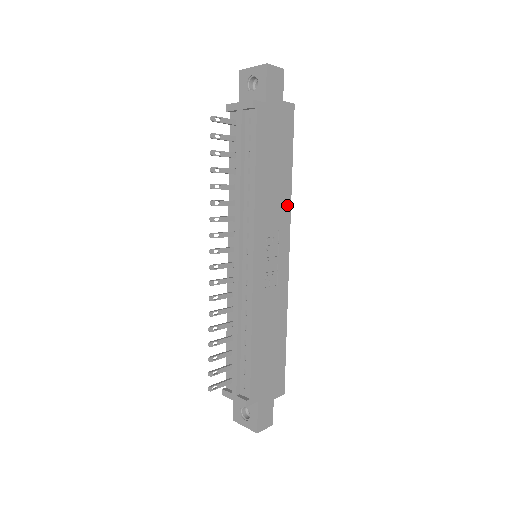
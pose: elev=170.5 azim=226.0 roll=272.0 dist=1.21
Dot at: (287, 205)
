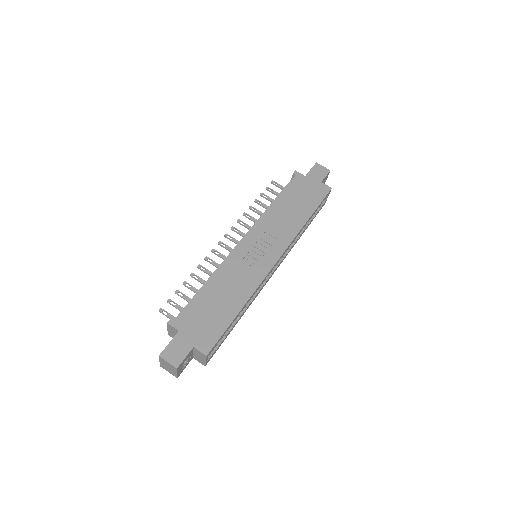
Dot at: (294, 231)
